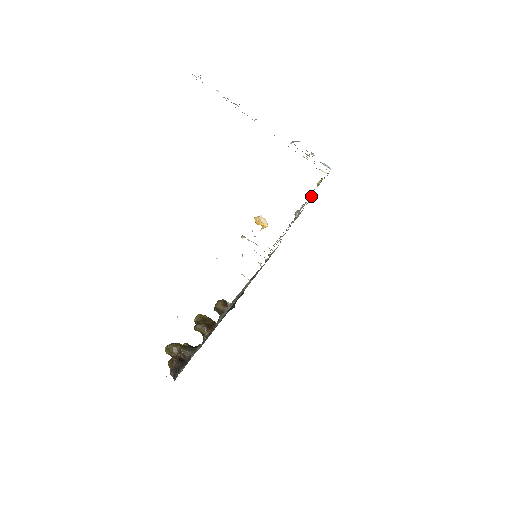
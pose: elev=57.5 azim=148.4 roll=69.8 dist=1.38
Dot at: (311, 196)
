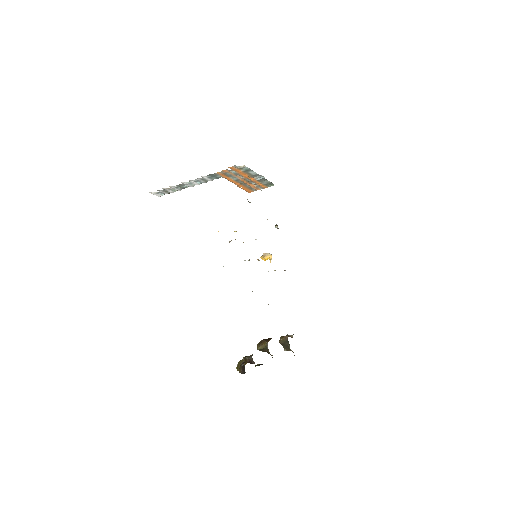
Dot at: occluded
